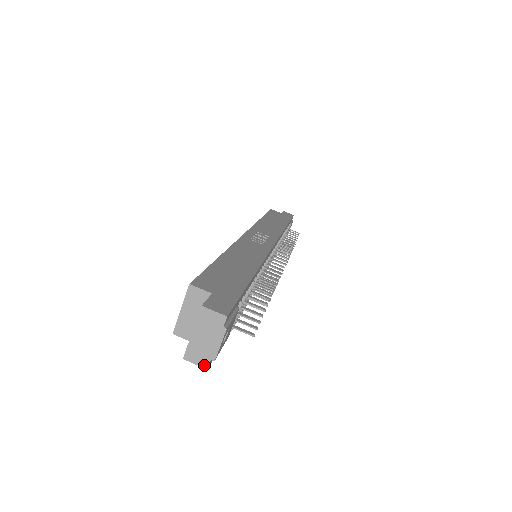
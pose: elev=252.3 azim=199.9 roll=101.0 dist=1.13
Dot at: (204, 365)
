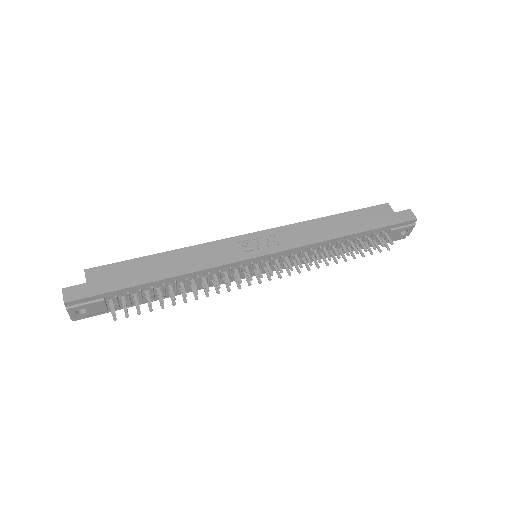
Dot at: occluded
